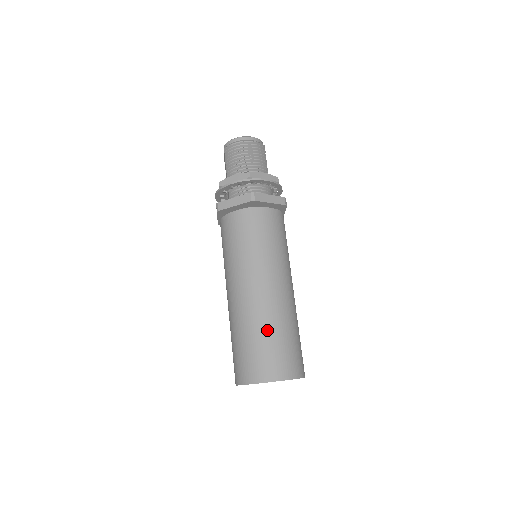
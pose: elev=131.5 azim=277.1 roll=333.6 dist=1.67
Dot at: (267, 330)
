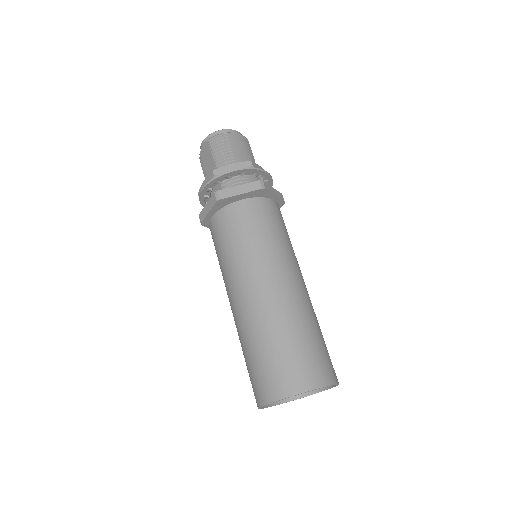
Dot at: (303, 328)
